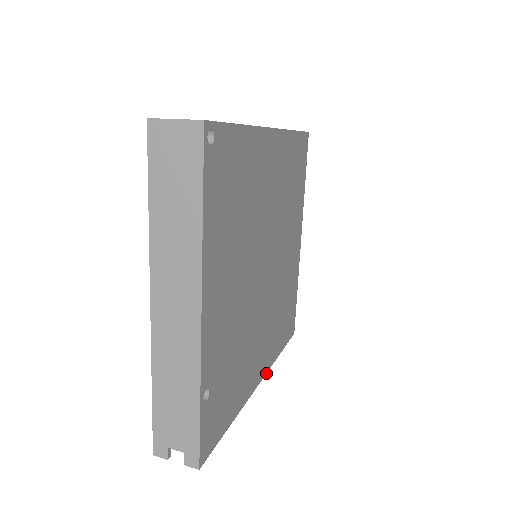
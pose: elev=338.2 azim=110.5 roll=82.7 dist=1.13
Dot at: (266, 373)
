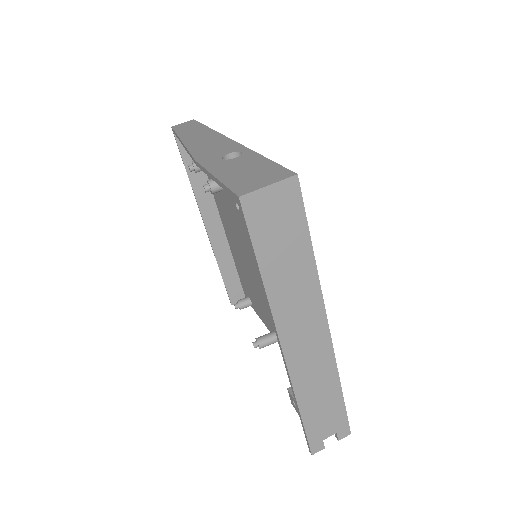
Dot at: occluded
